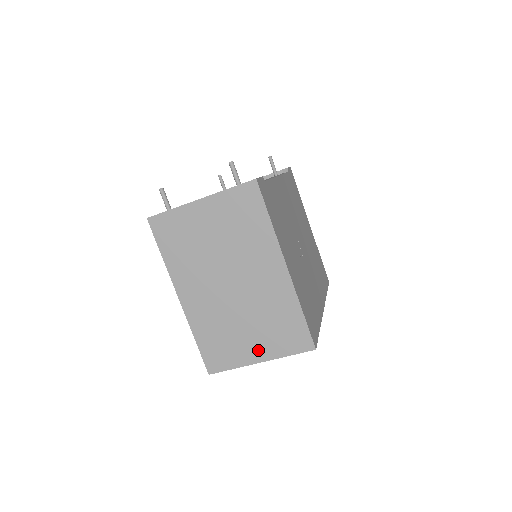
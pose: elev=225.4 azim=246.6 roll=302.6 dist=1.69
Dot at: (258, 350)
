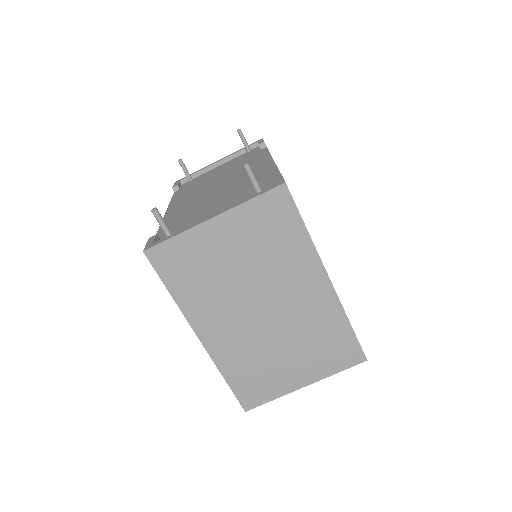
Dot at: (302, 374)
